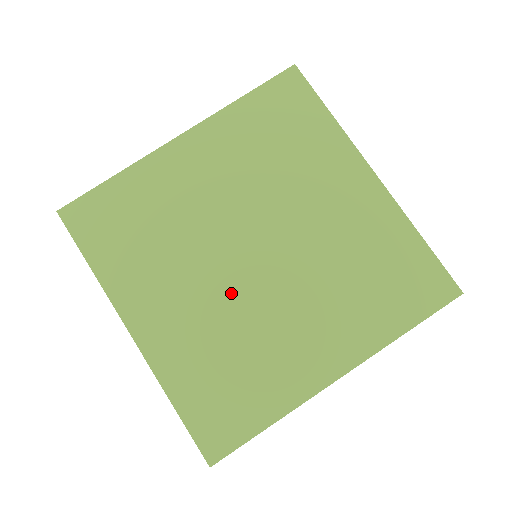
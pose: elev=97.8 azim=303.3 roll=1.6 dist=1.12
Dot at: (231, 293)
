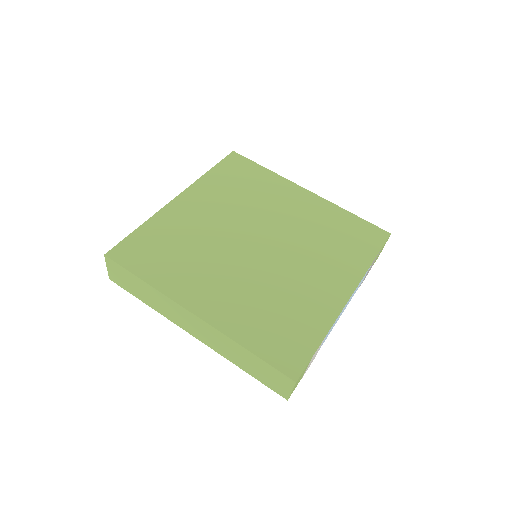
Dot at: (254, 270)
